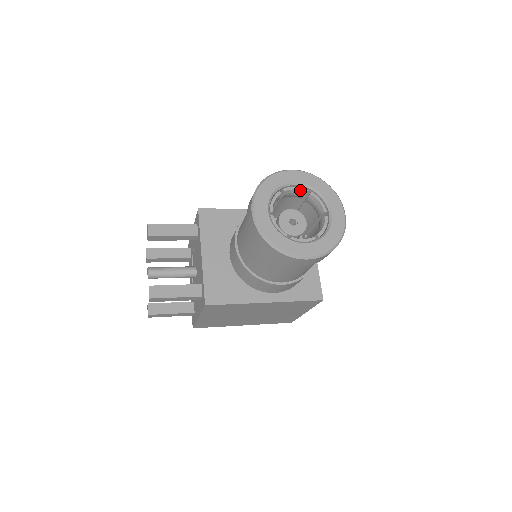
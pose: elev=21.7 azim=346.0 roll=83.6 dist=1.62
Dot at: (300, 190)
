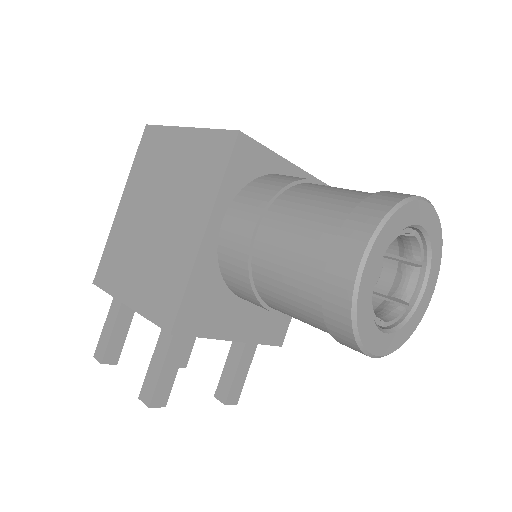
Dot at: occluded
